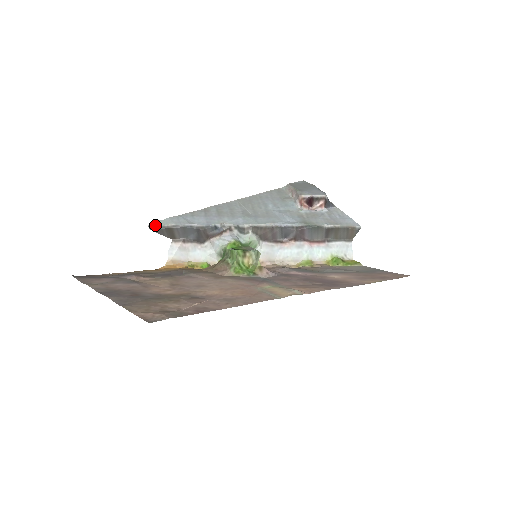
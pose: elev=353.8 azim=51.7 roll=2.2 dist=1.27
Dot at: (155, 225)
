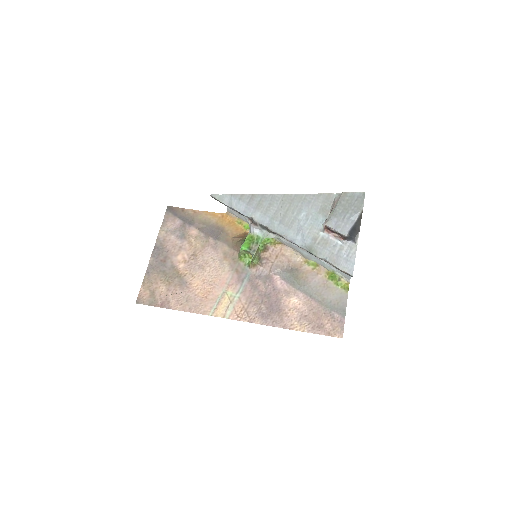
Dot at: (213, 197)
